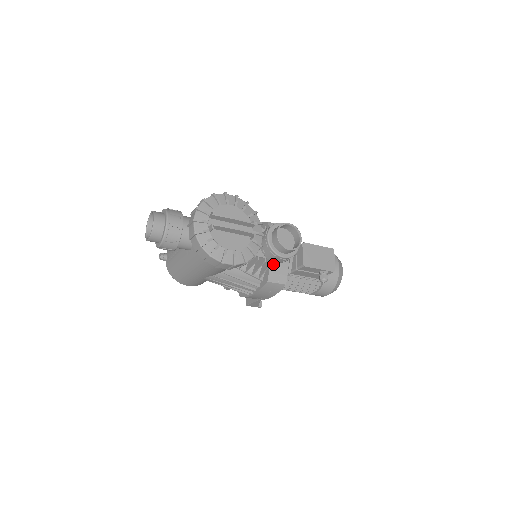
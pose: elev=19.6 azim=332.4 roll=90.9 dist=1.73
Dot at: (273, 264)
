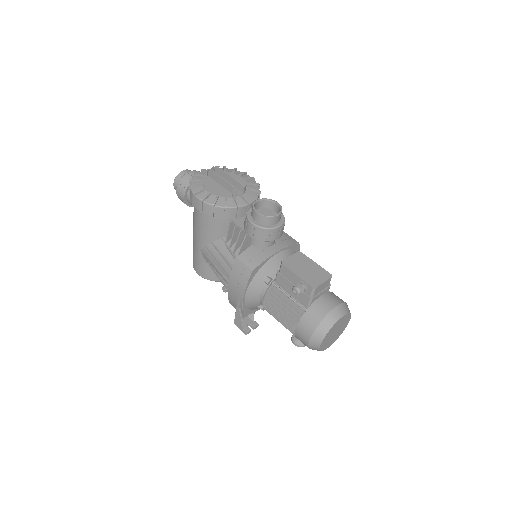
Dot at: (253, 248)
